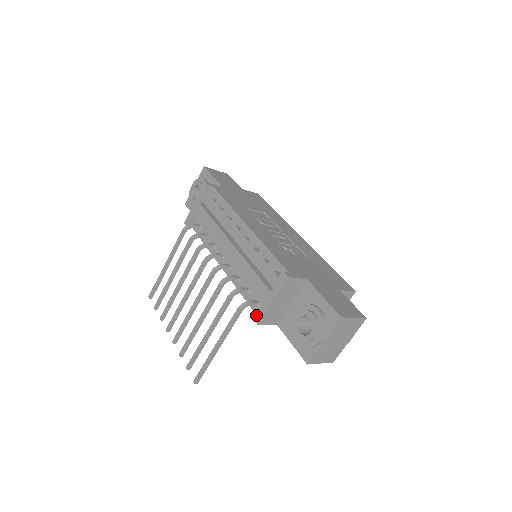
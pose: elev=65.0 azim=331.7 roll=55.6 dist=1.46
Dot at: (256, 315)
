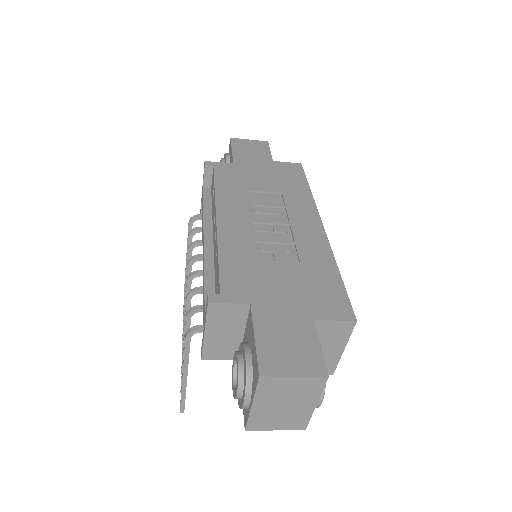
Dot at: (201, 347)
